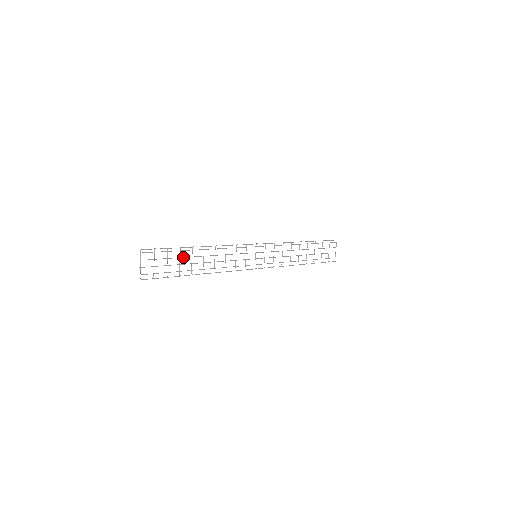
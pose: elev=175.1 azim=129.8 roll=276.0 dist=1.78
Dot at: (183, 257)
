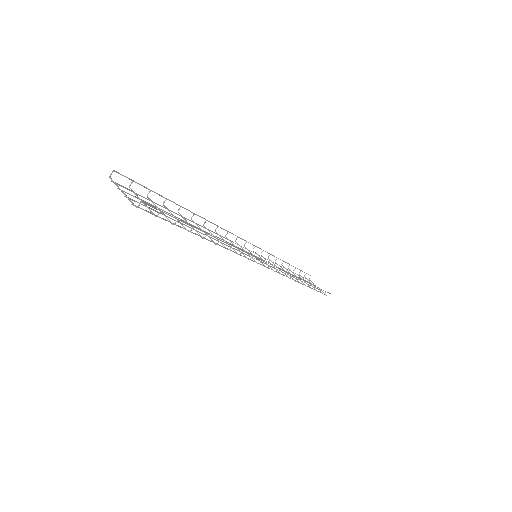
Dot at: (175, 217)
